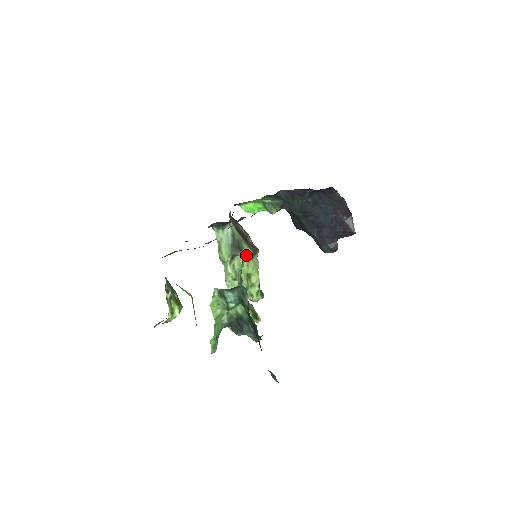
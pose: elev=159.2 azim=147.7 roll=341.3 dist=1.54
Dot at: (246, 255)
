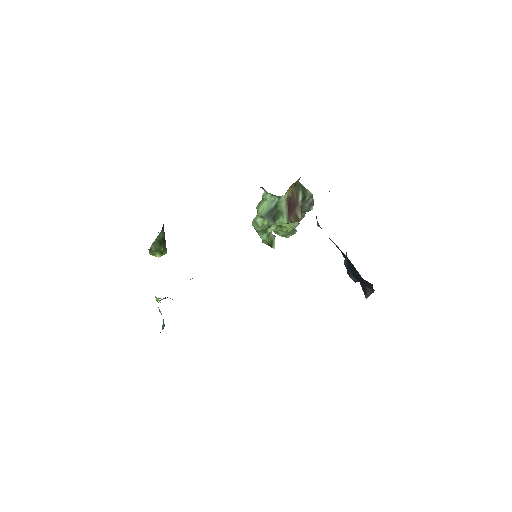
Dot at: (278, 224)
